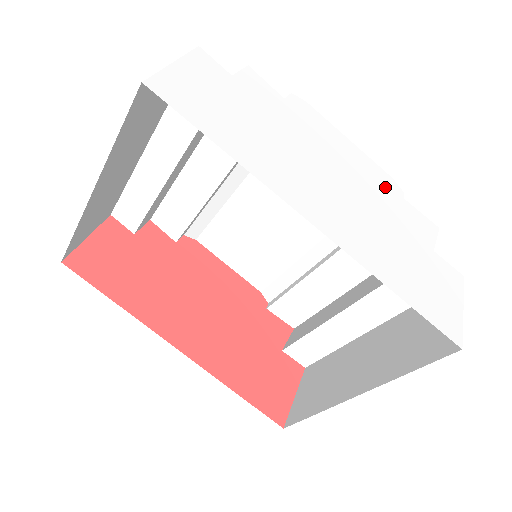
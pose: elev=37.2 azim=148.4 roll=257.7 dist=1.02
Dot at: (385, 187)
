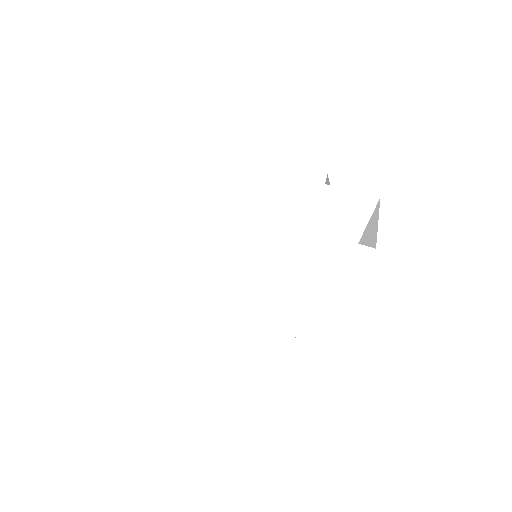
Dot at: (297, 185)
